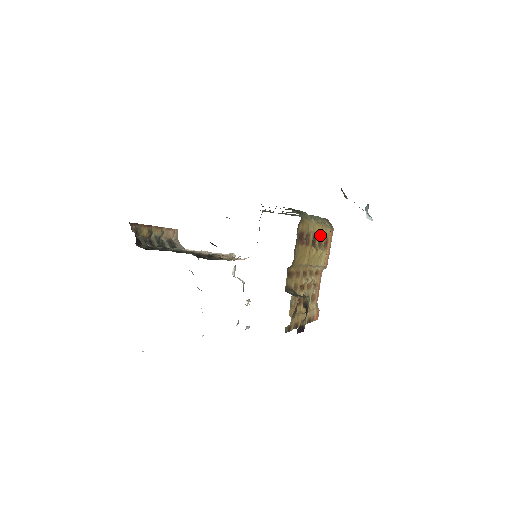
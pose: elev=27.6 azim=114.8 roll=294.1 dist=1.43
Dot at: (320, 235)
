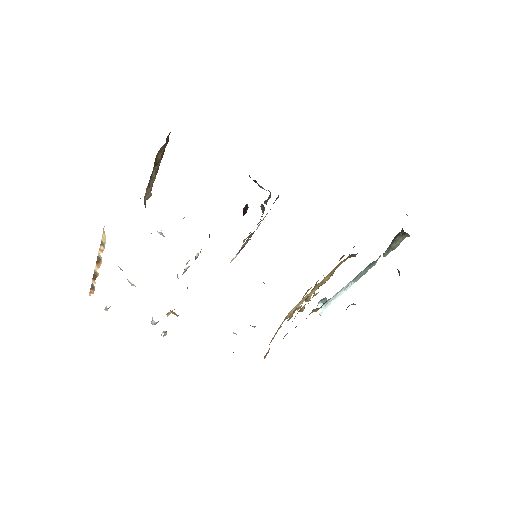
Dot at: occluded
